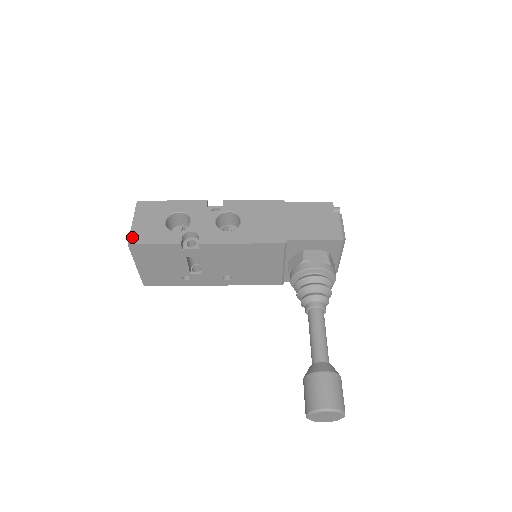
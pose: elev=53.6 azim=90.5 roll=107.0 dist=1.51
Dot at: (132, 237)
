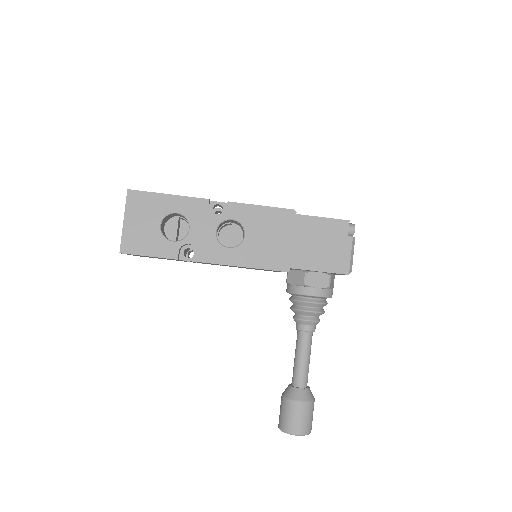
Dot at: (124, 244)
